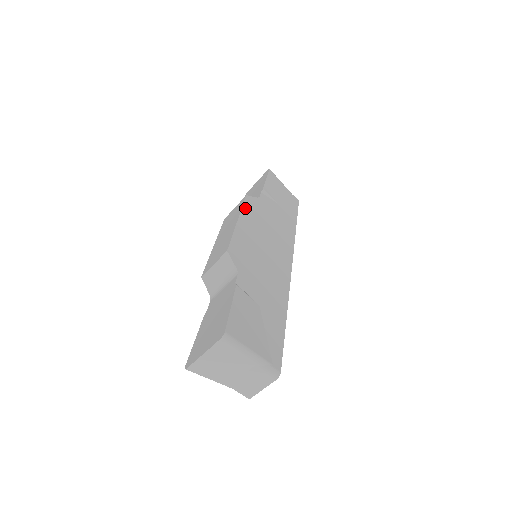
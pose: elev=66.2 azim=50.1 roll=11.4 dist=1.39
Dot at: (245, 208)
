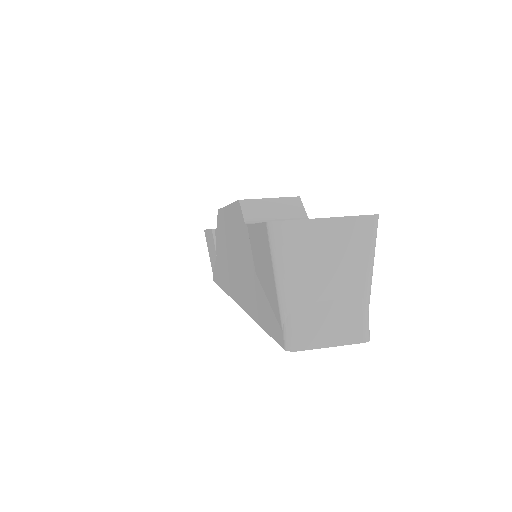
Dot at: occluded
